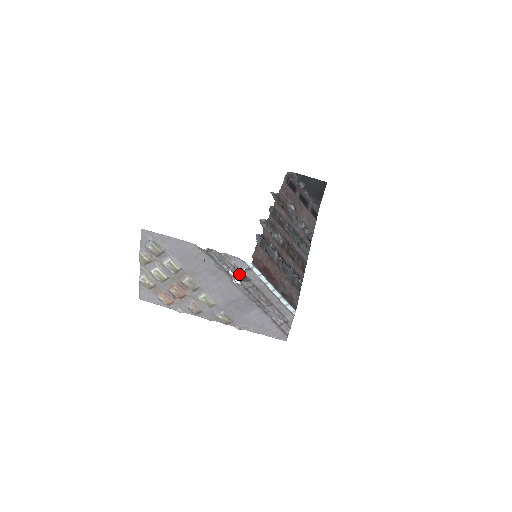
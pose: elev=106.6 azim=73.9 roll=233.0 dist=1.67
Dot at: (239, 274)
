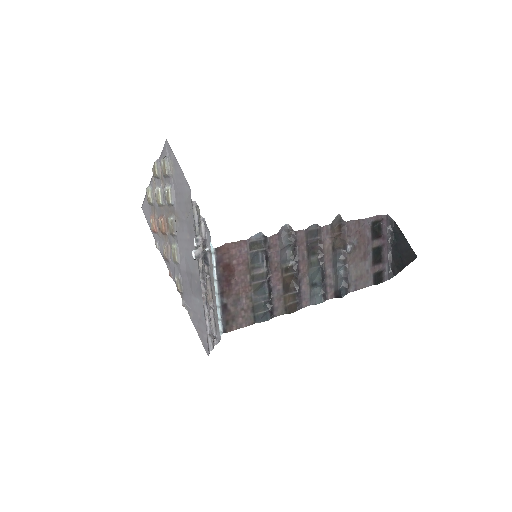
Dot at: (202, 250)
